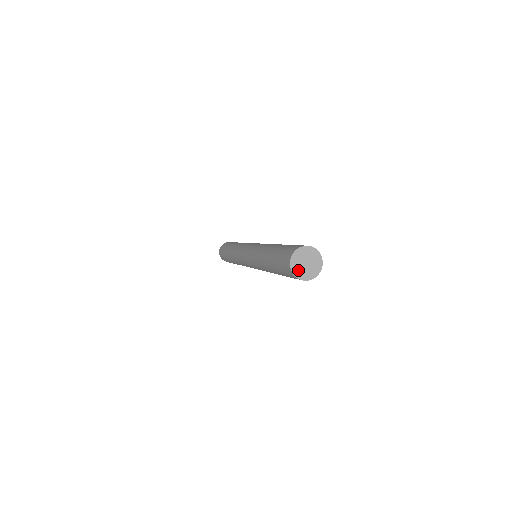
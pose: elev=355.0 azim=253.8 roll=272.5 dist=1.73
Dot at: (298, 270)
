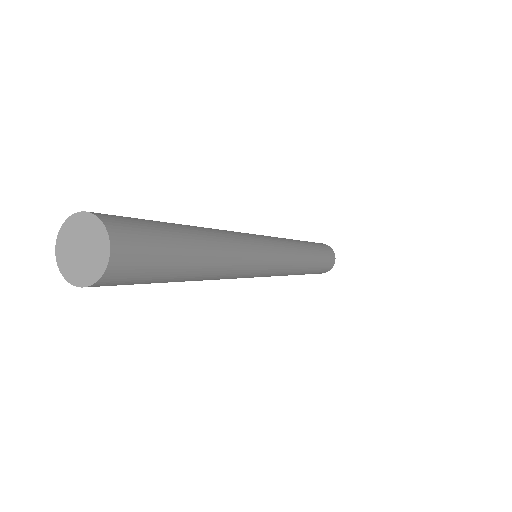
Dot at: (65, 251)
